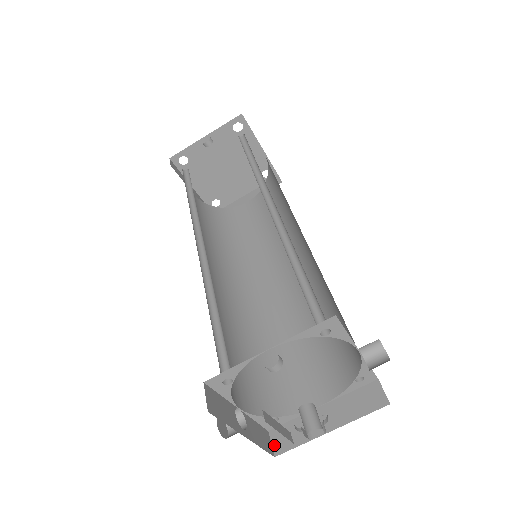
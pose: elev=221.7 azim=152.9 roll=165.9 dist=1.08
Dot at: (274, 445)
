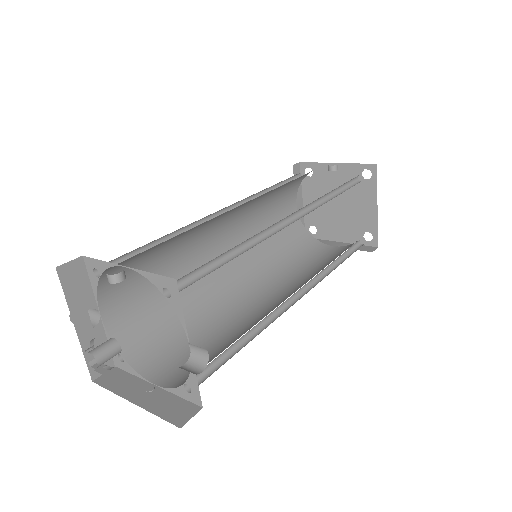
Dot at: (103, 376)
